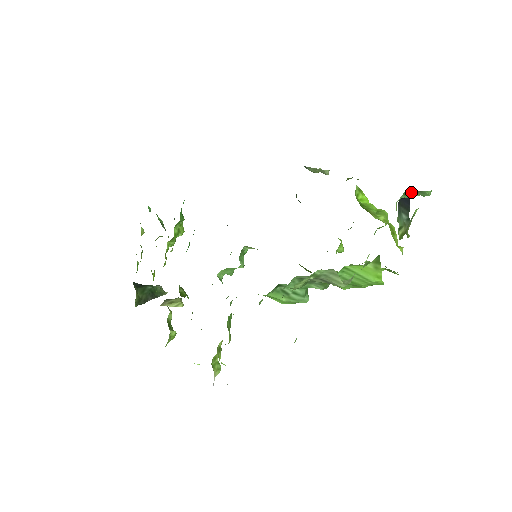
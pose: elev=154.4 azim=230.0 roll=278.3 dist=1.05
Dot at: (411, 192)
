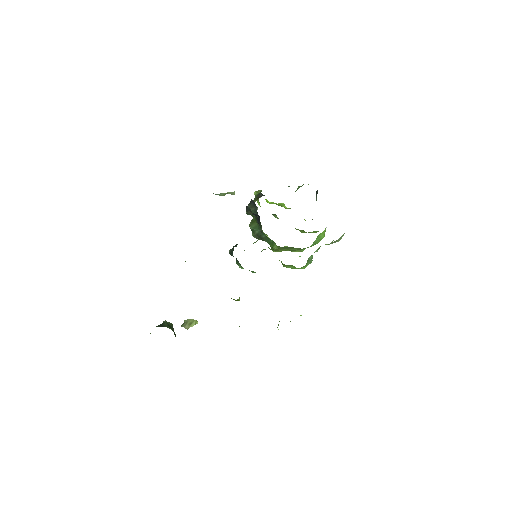
Dot at: (298, 187)
